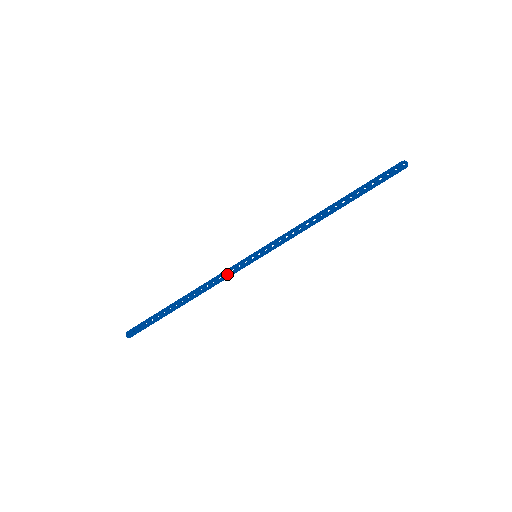
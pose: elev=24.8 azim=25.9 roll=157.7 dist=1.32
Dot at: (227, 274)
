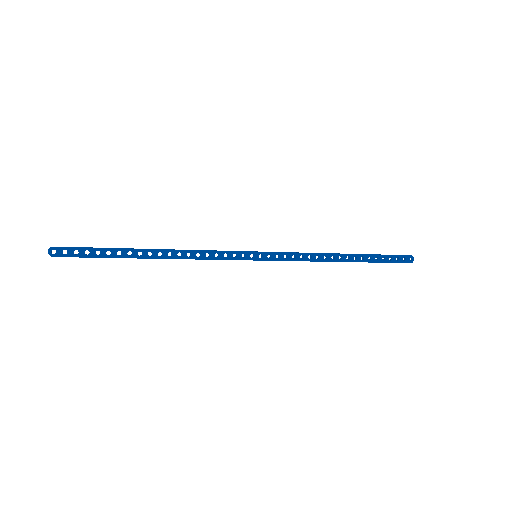
Dot at: (218, 257)
